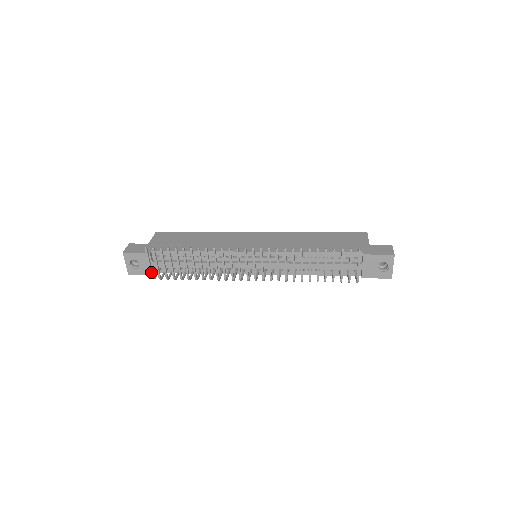
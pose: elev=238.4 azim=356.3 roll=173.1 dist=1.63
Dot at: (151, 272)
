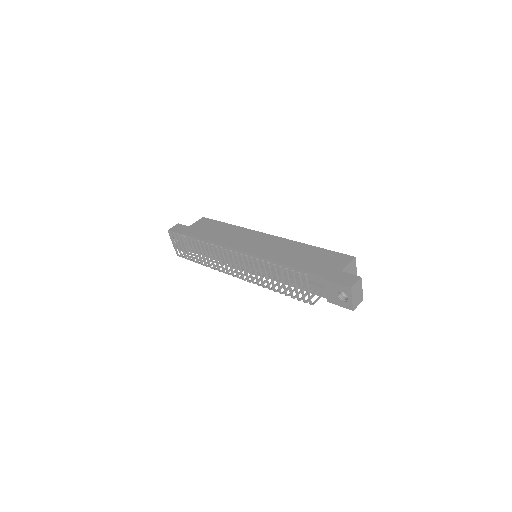
Dot at: (176, 251)
